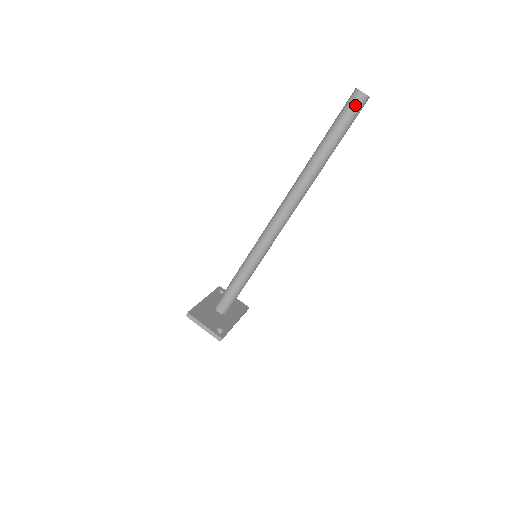
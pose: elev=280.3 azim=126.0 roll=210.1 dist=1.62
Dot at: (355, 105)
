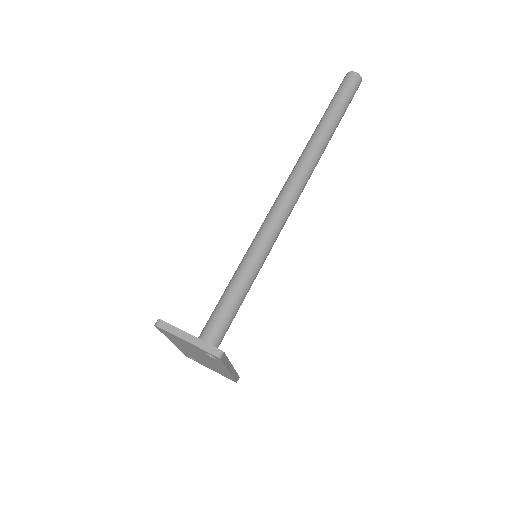
Dot at: (351, 82)
